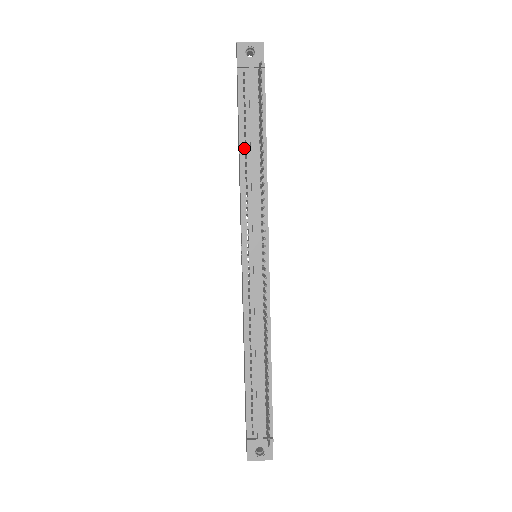
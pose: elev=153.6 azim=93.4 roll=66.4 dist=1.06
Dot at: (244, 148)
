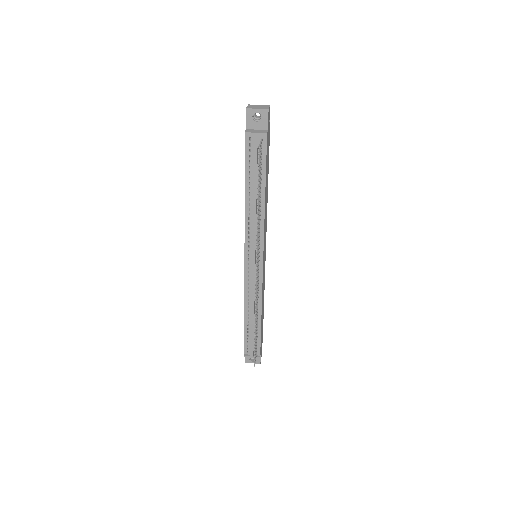
Dot at: (248, 193)
